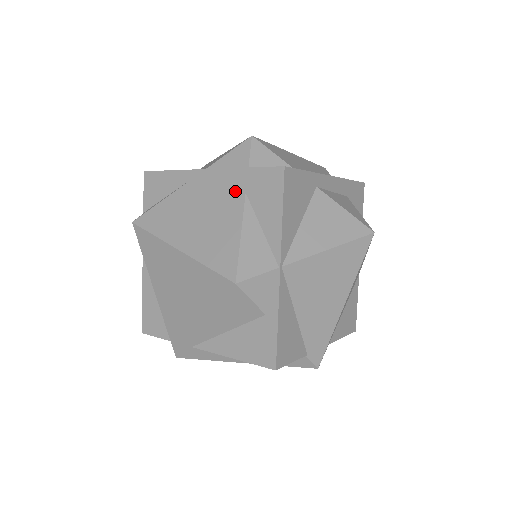
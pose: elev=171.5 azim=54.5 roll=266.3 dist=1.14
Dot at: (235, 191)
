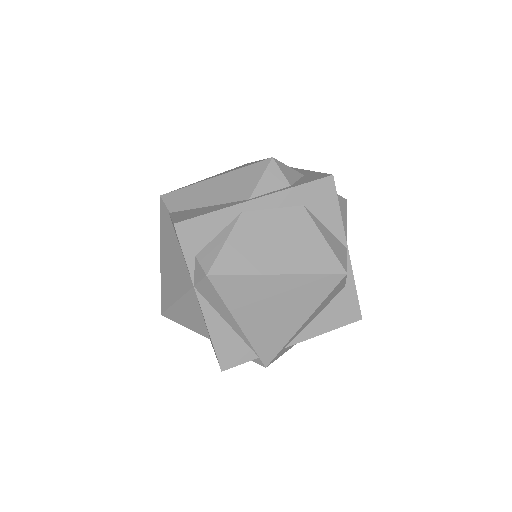
Dot at: (293, 207)
